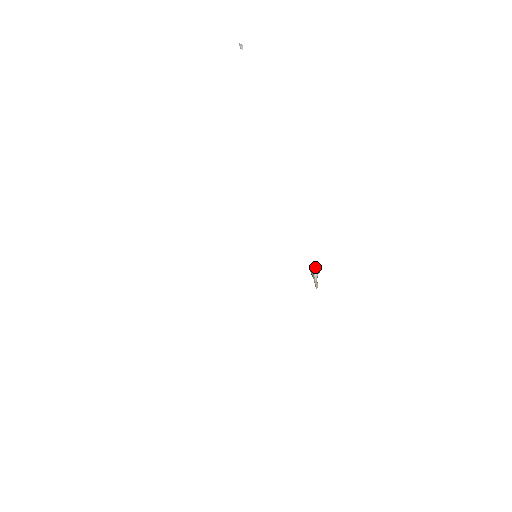
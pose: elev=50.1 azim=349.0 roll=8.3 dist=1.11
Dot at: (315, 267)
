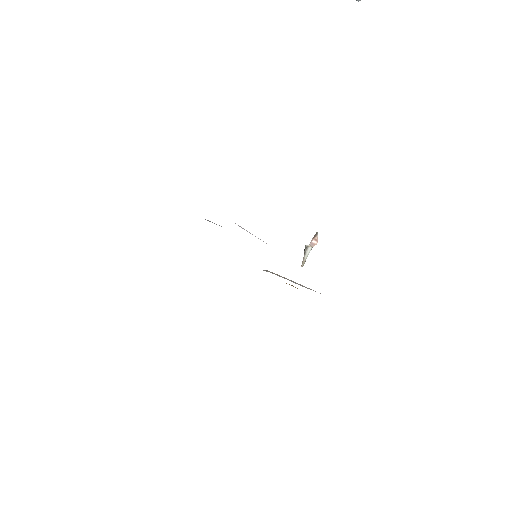
Dot at: (313, 238)
